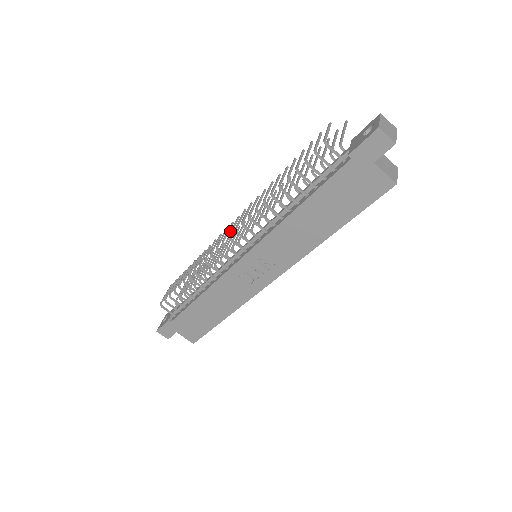
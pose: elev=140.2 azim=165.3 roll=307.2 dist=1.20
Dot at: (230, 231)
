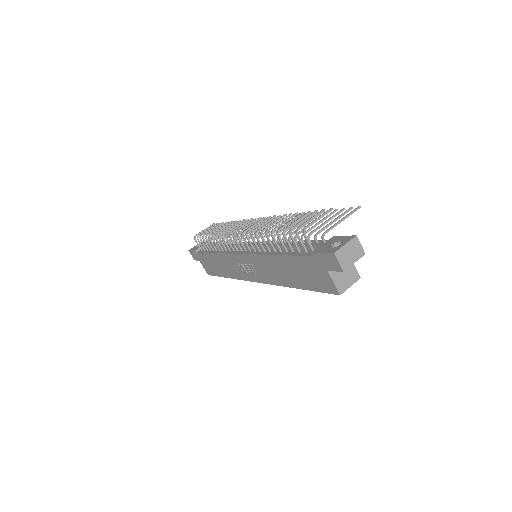
Dot at: (242, 229)
